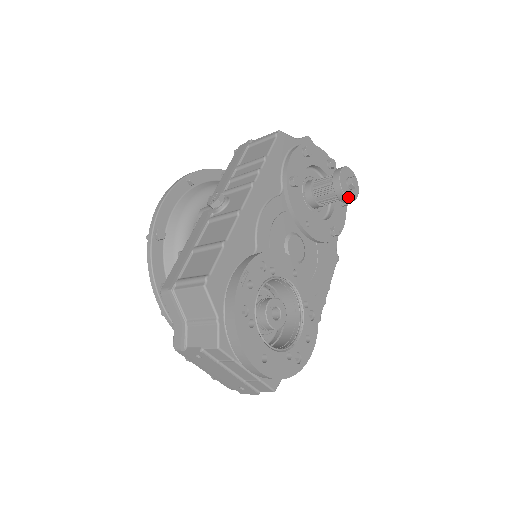
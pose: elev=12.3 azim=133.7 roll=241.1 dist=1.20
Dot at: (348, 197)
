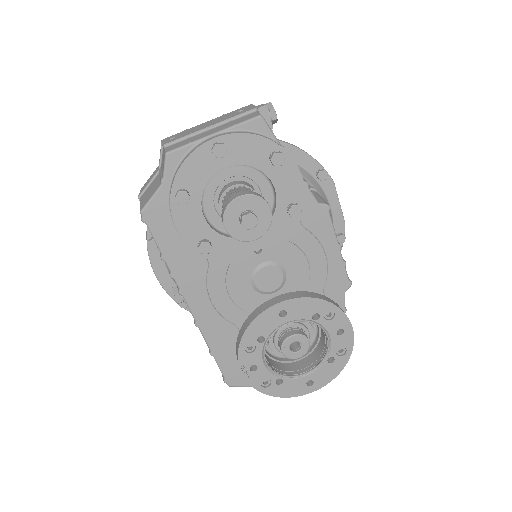
Dot at: (260, 234)
